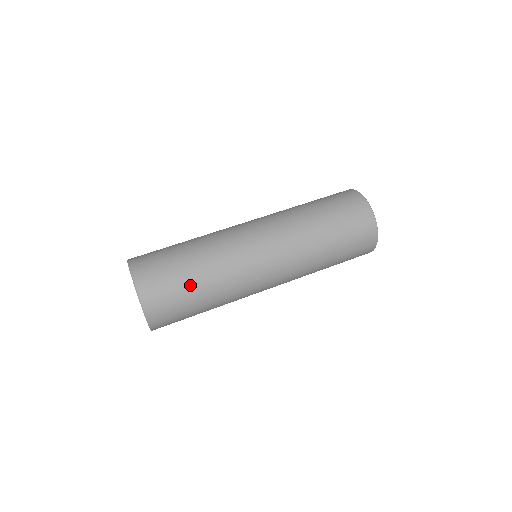
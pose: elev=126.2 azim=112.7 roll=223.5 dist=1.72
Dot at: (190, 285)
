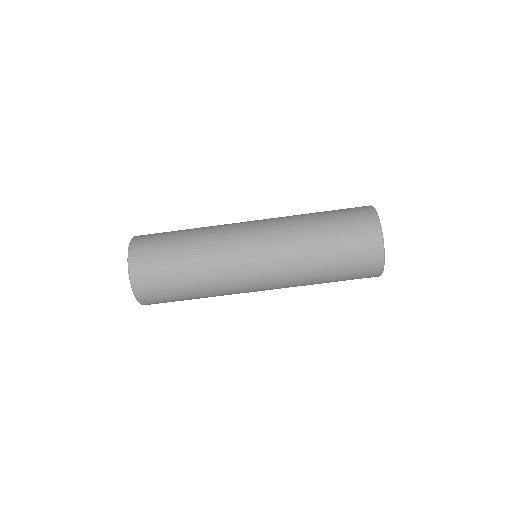
Dot at: (177, 274)
